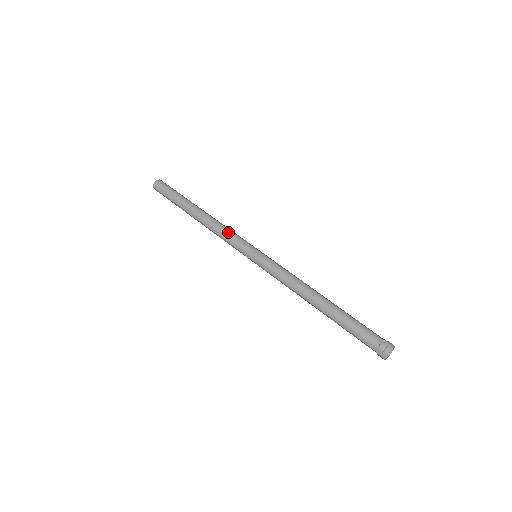
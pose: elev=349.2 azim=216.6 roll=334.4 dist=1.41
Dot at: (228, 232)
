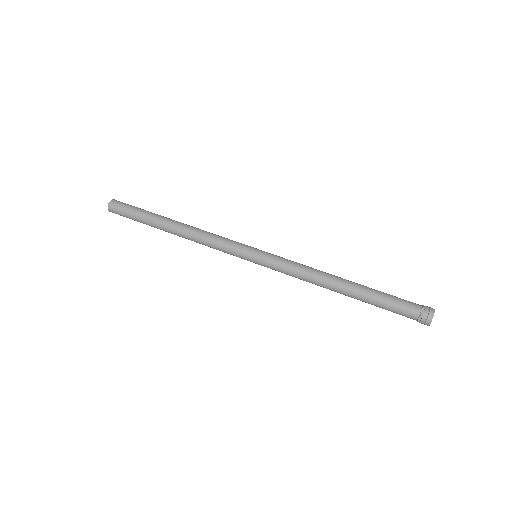
Dot at: occluded
